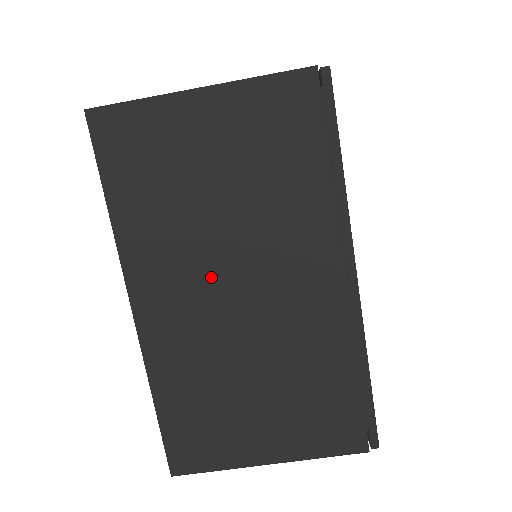
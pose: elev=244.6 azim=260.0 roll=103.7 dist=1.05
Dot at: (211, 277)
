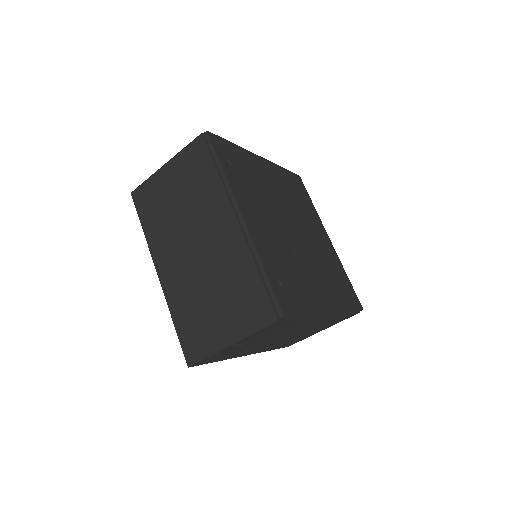
Dot at: (184, 245)
